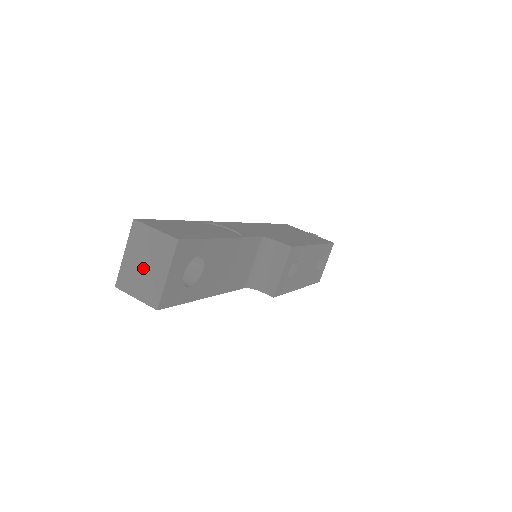
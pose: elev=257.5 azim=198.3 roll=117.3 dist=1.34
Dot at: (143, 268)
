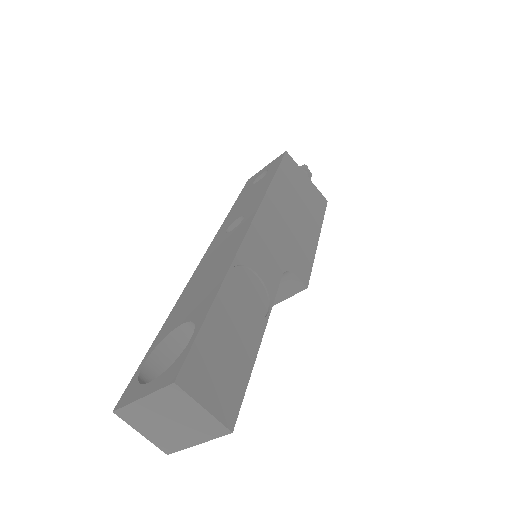
Dot at: (165, 423)
